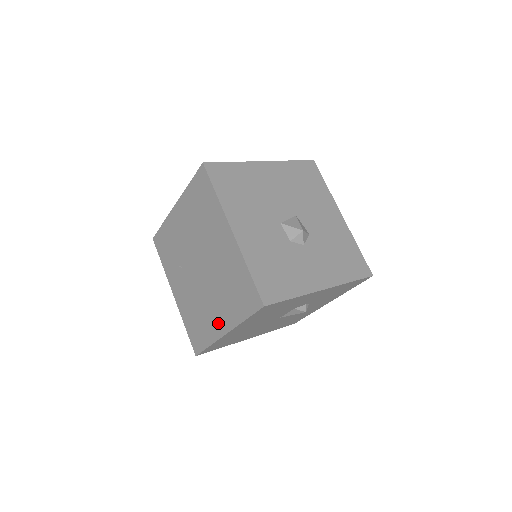
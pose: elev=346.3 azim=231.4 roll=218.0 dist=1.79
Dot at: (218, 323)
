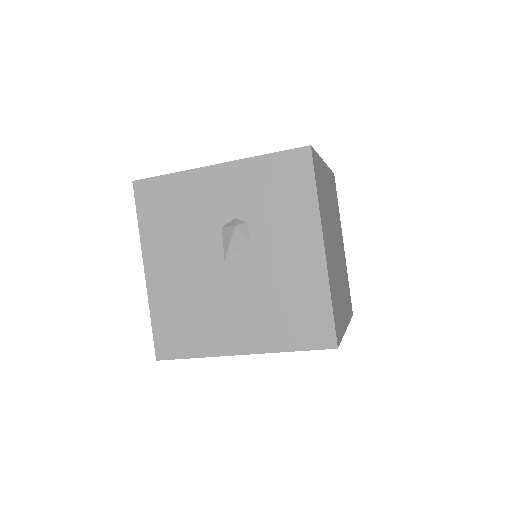
Dot at: occluded
